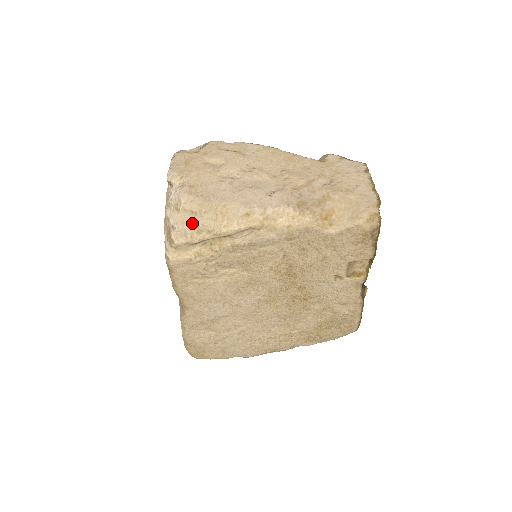
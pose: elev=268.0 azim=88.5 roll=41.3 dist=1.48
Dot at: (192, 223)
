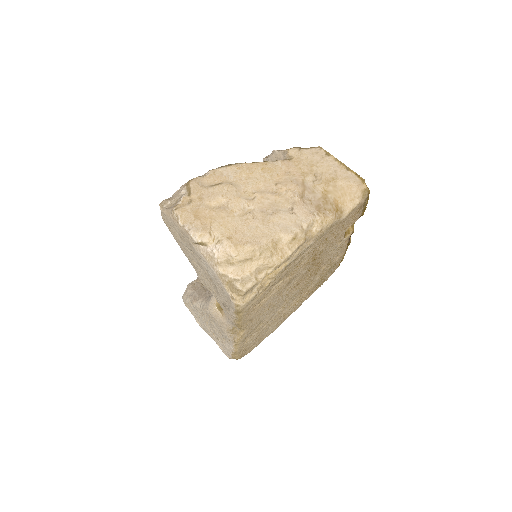
Dot at: (252, 268)
